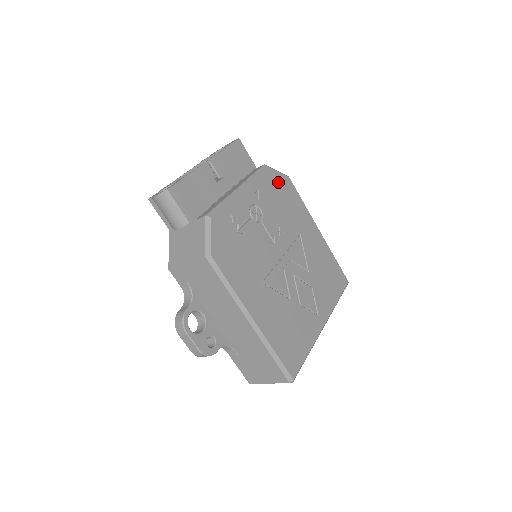
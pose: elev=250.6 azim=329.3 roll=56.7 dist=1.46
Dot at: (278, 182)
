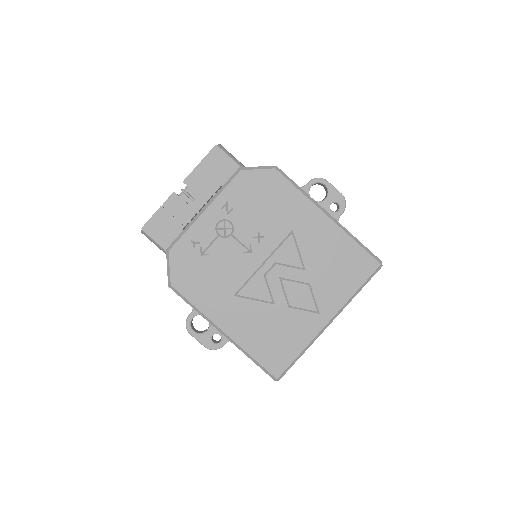
Dot at: (257, 182)
